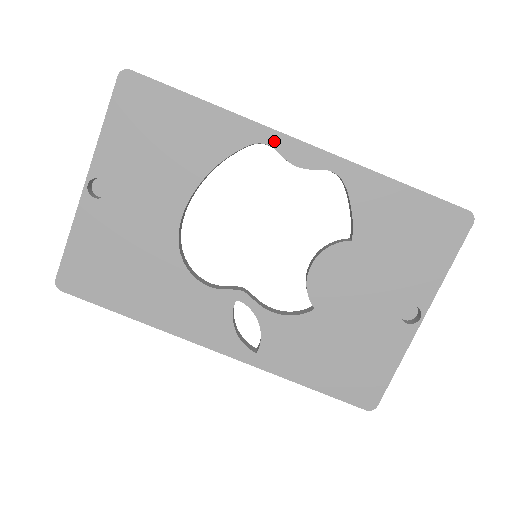
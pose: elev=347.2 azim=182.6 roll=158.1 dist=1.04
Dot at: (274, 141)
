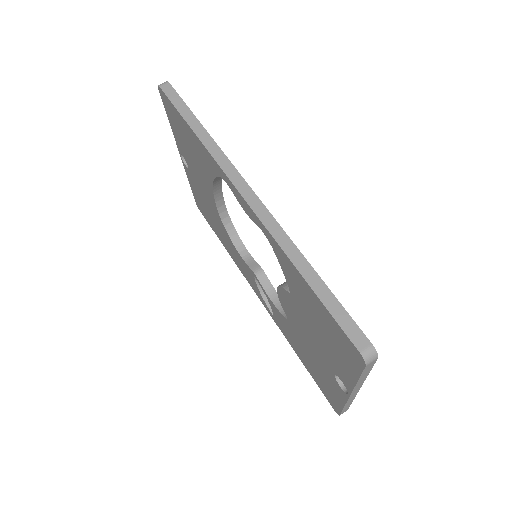
Dot at: (228, 182)
